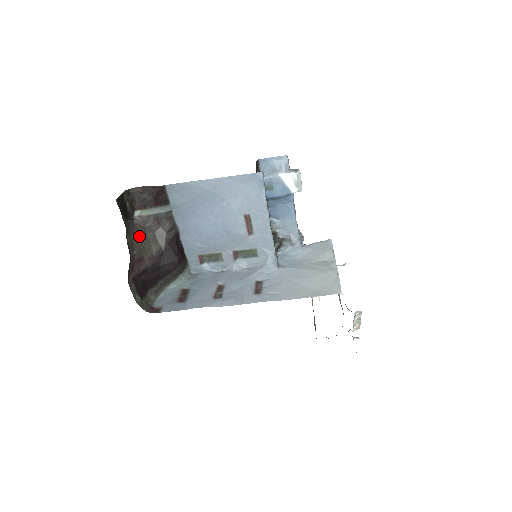
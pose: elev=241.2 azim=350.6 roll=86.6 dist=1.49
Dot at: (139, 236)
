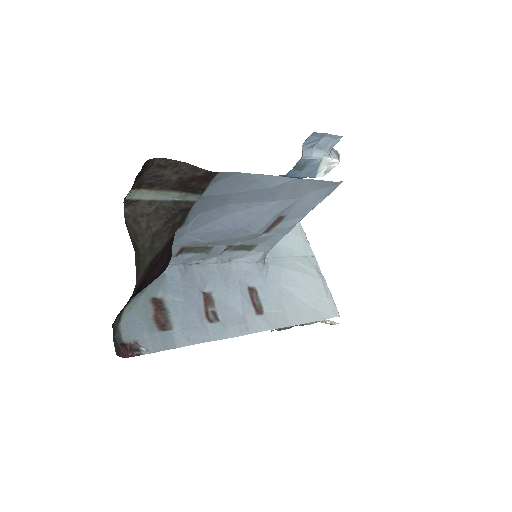
Dot at: (135, 242)
